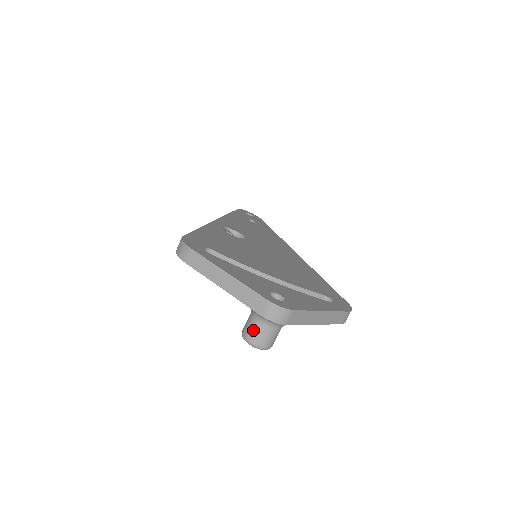
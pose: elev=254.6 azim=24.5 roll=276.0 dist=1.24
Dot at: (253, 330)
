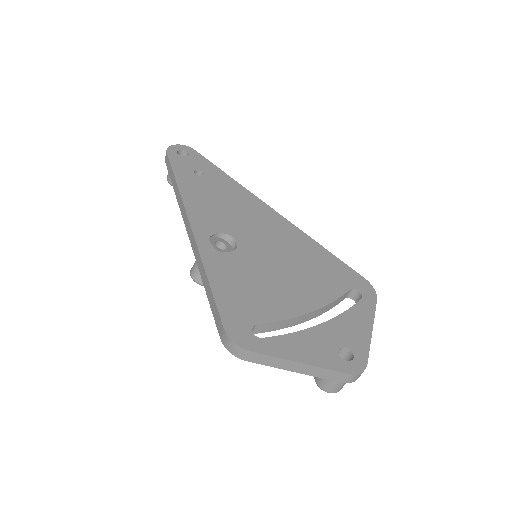
Dot at: (333, 387)
